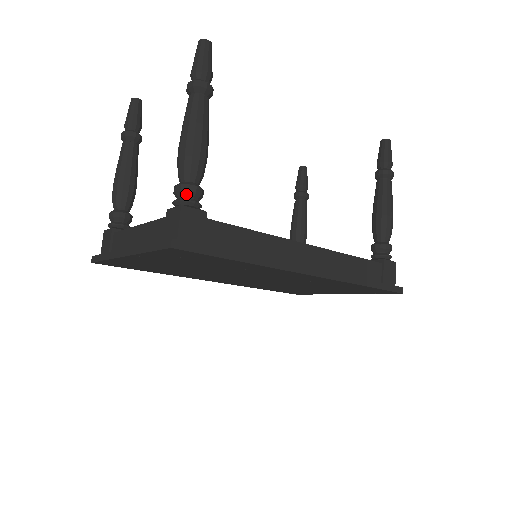
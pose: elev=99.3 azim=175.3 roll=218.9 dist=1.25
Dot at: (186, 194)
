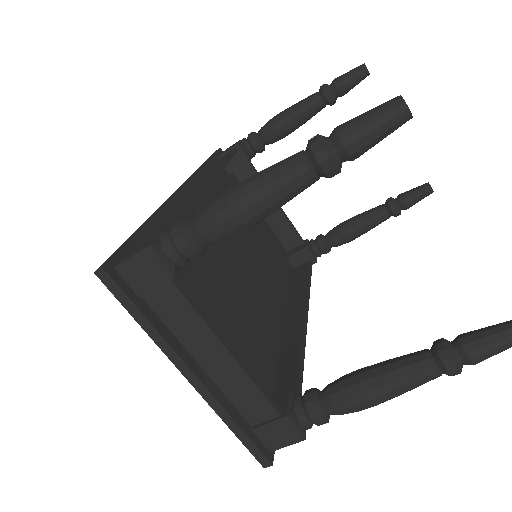
Dot at: (317, 424)
